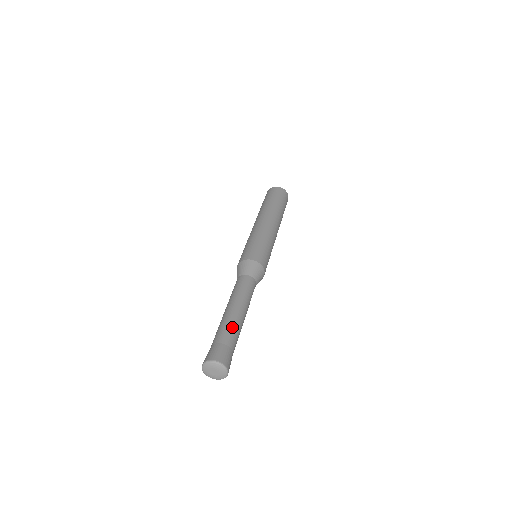
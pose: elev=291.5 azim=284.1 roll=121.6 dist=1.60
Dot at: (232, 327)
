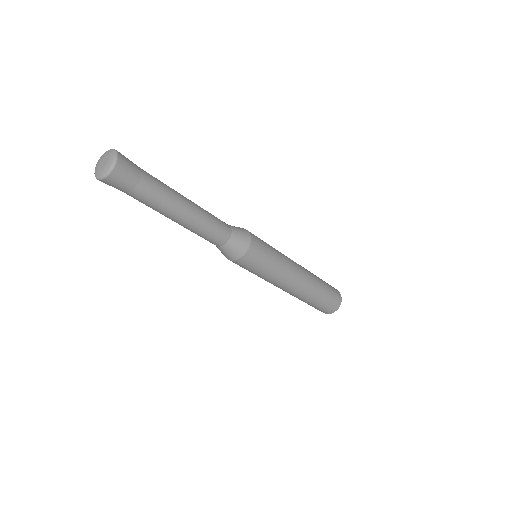
Dot at: (165, 187)
